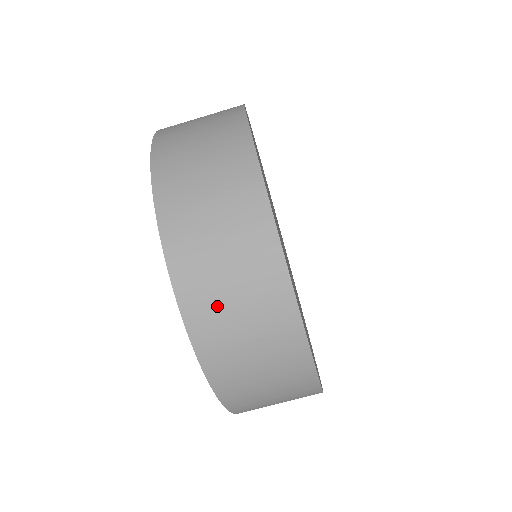
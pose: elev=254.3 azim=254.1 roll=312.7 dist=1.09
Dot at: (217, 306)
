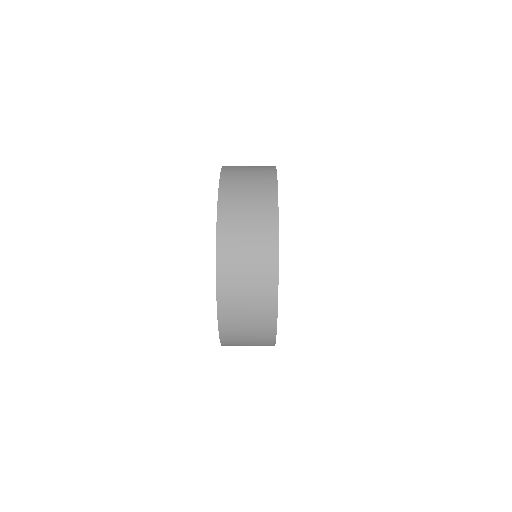
Dot at: (236, 272)
